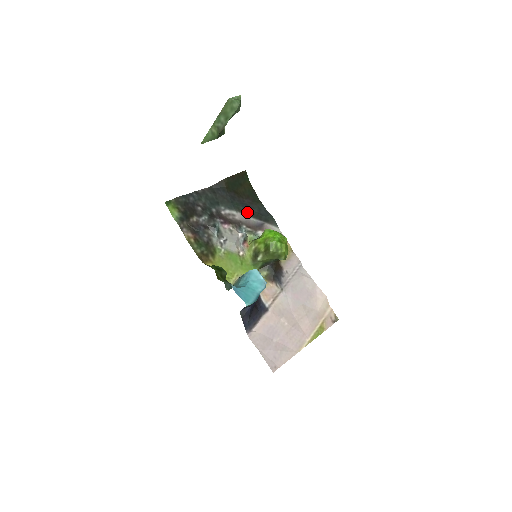
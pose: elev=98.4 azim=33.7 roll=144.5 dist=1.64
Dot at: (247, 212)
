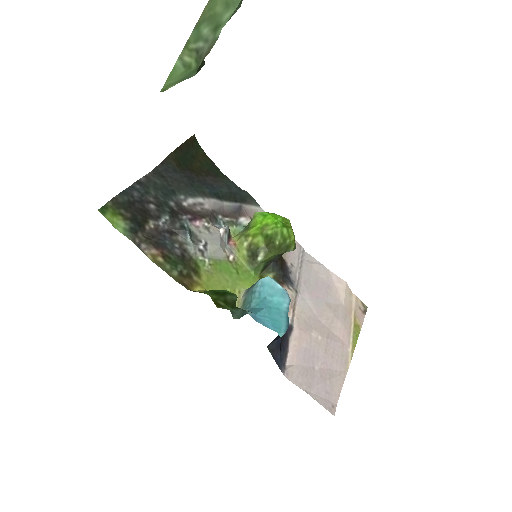
Dot at: (216, 195)
